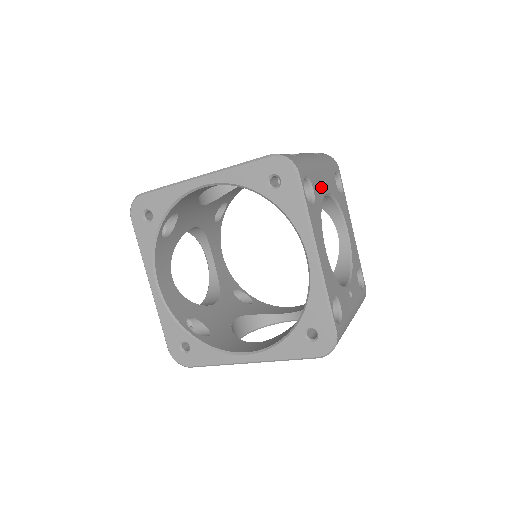
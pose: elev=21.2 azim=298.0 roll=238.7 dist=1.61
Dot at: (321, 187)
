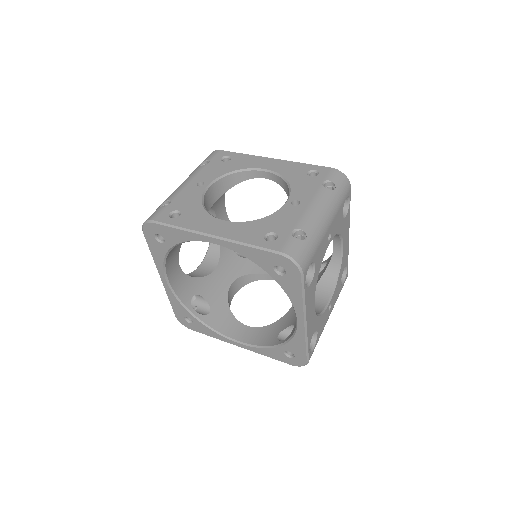
Dot at: (324, 248)
